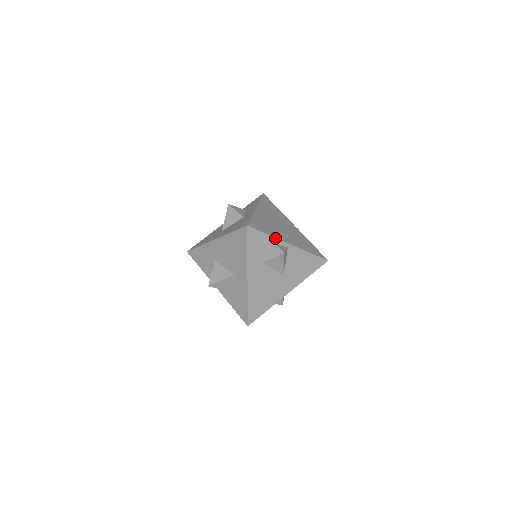
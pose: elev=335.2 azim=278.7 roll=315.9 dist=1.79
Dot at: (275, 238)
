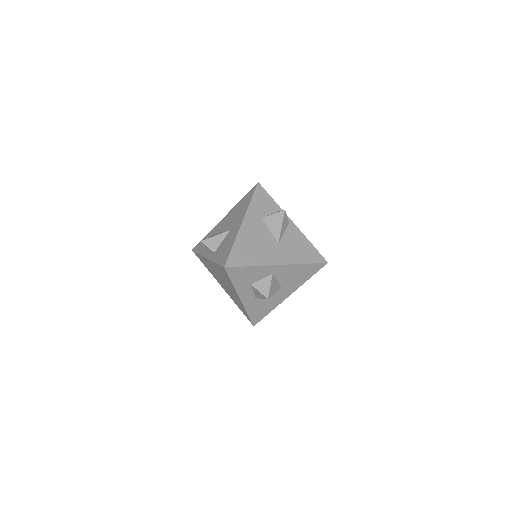
Dot at: (279, 207)
